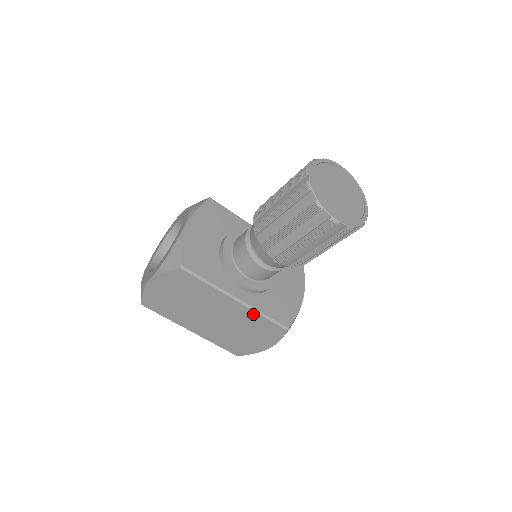
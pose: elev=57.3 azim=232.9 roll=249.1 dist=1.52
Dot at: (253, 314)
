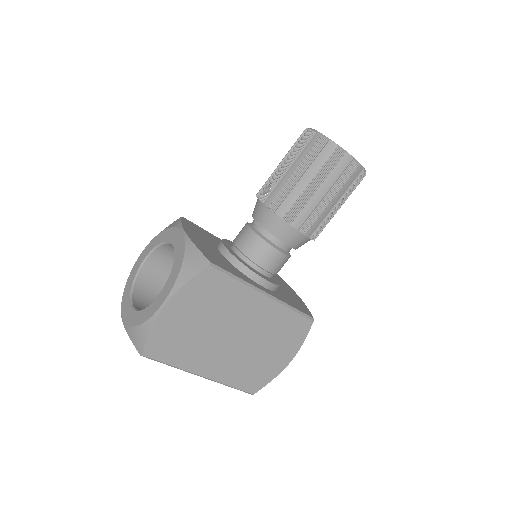
Dot at: (282, 310)
